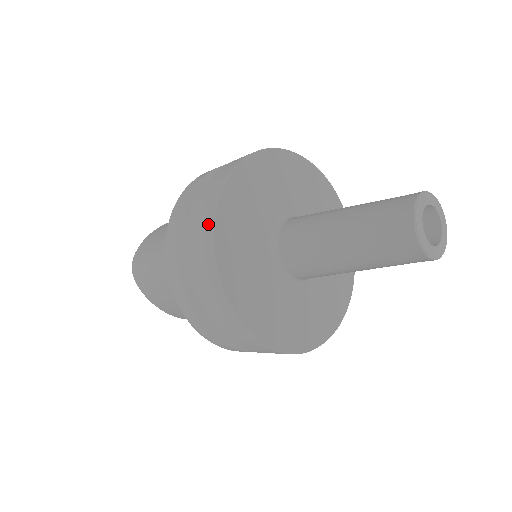
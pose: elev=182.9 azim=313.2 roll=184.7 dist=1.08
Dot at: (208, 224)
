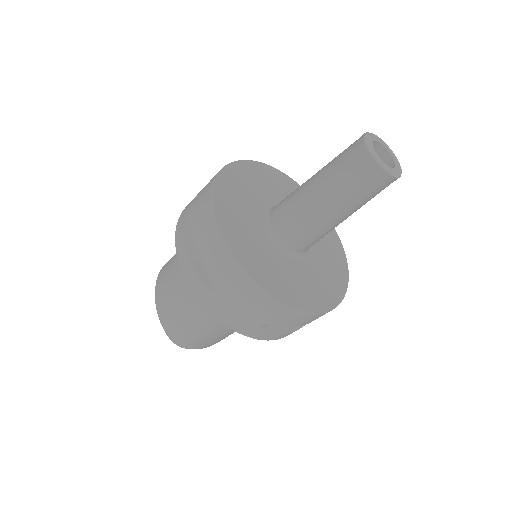
Dot at: (249, 285)
